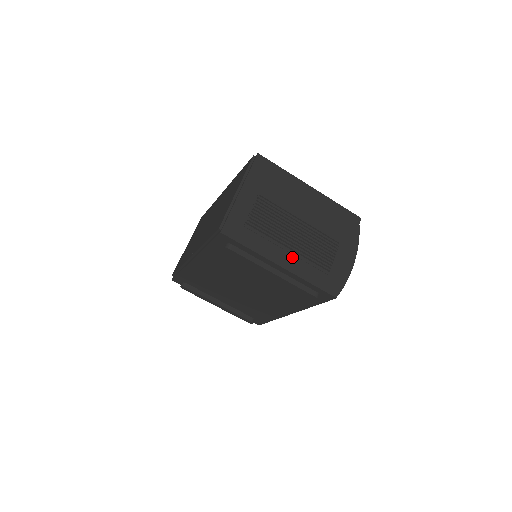
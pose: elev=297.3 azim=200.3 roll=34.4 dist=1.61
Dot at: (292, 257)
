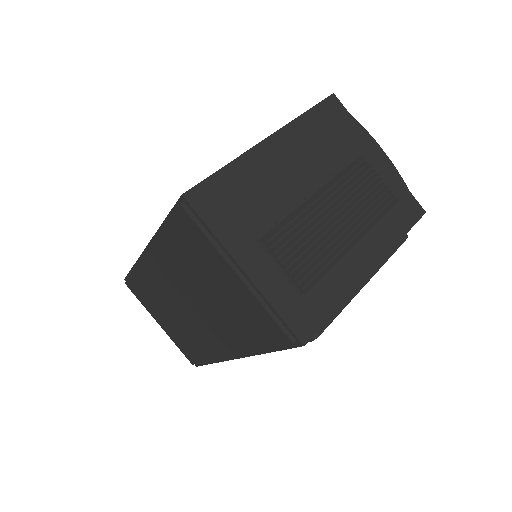
Dot at: (364, 244)
